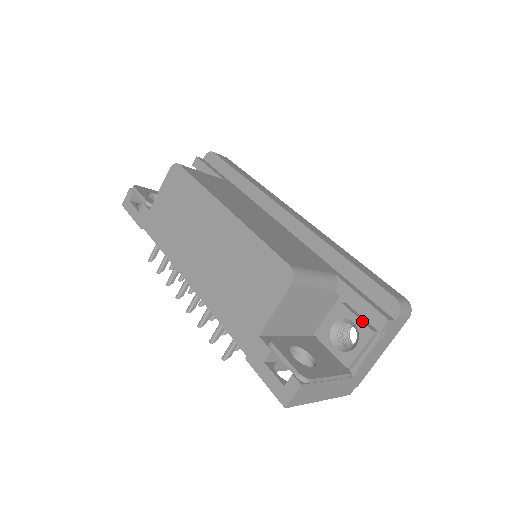
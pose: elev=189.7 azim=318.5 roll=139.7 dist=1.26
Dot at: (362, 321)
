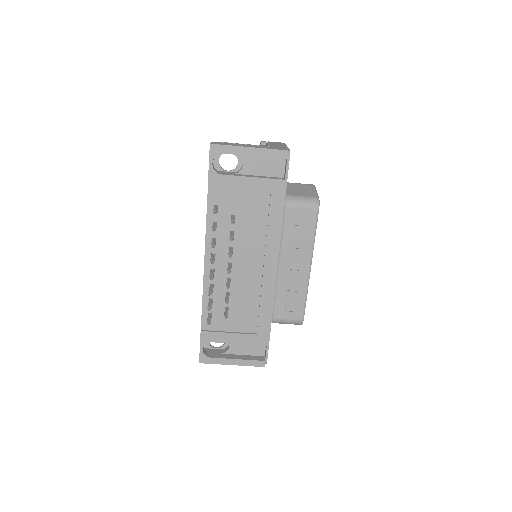
Dot at: occluded
